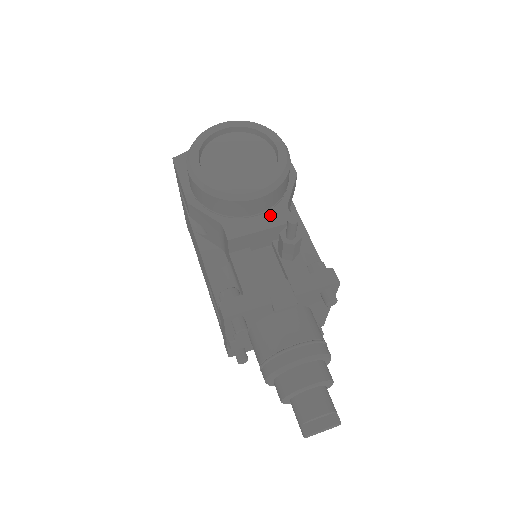
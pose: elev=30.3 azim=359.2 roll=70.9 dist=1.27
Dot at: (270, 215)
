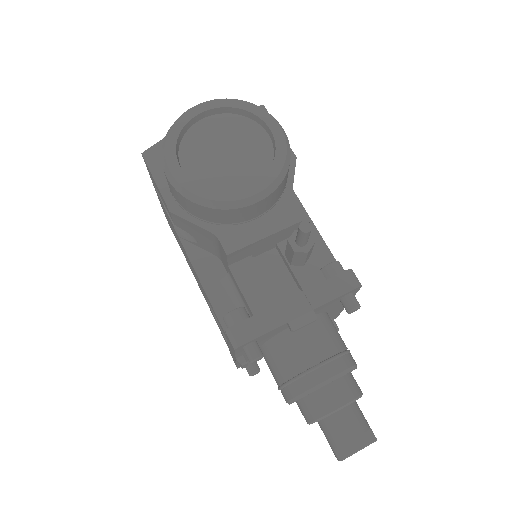
Dot at: (272, 216)
